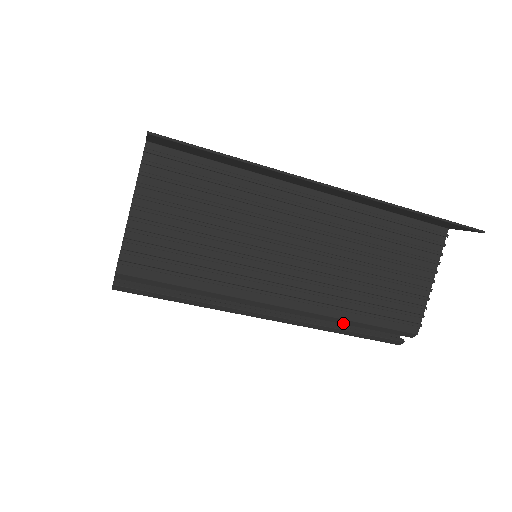
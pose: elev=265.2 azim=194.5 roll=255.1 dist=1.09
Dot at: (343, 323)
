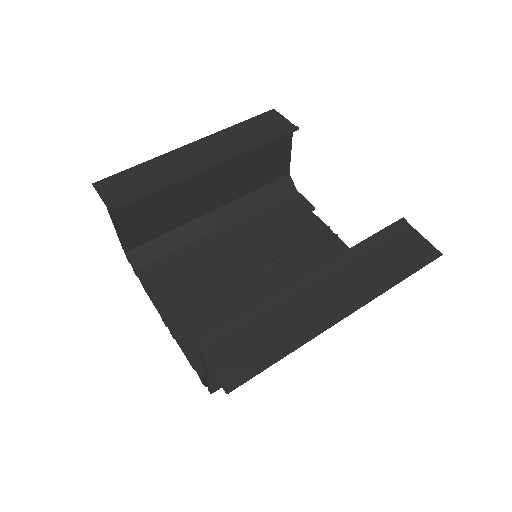
Dot at: occluded
